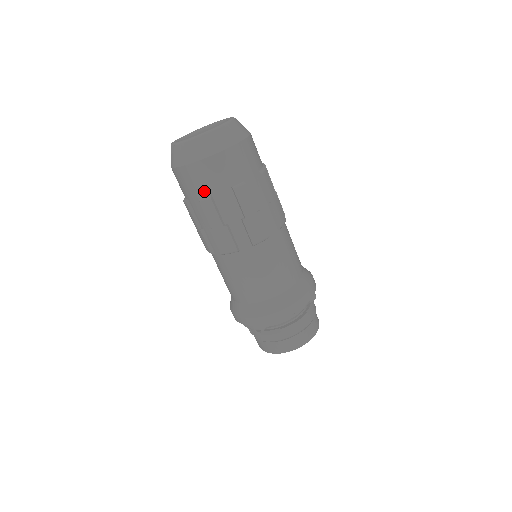
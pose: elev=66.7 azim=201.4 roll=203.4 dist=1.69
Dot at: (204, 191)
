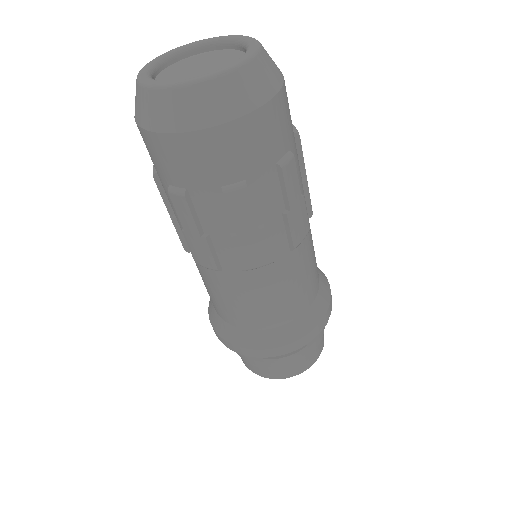
Dot at: (176, 179)
